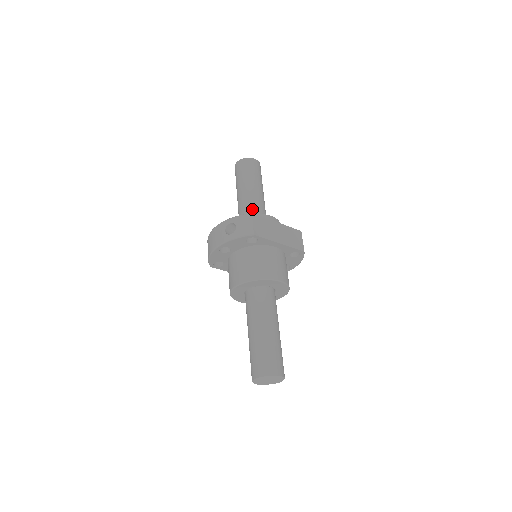
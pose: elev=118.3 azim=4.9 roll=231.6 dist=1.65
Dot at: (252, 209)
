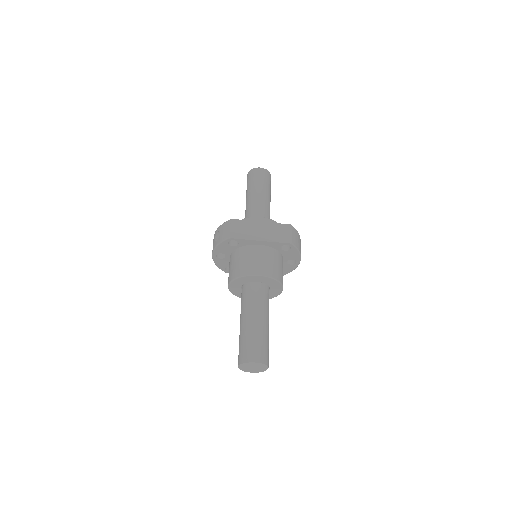
Dot at: (251, 214)
